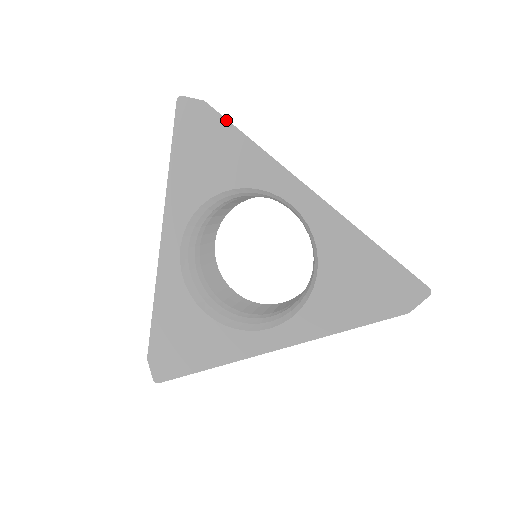
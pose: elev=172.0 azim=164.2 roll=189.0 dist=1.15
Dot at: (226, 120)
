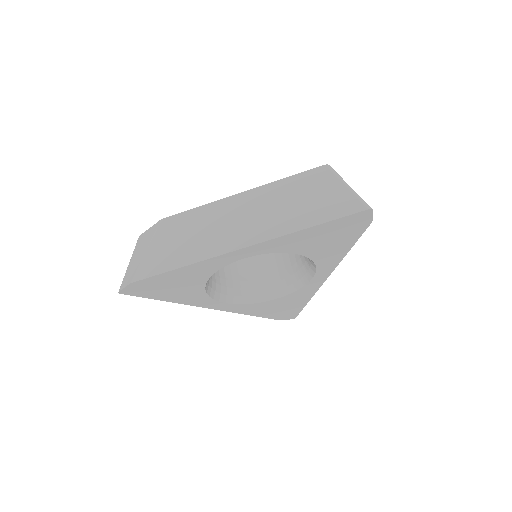
Dot at: (155, 276)
